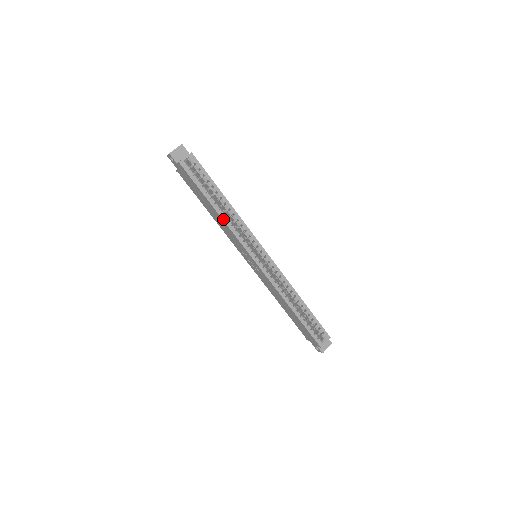
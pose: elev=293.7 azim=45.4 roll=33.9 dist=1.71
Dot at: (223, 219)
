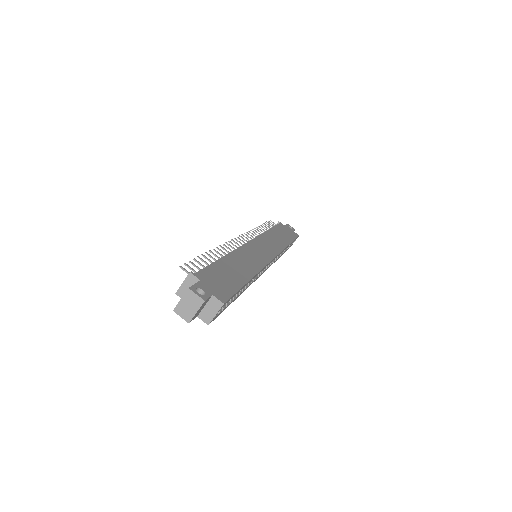
Dot at: occluded
